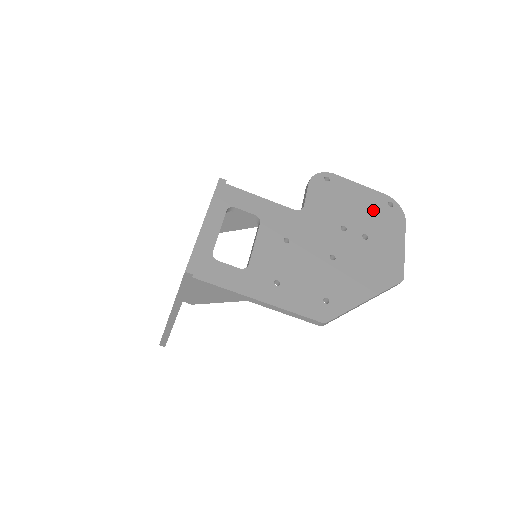
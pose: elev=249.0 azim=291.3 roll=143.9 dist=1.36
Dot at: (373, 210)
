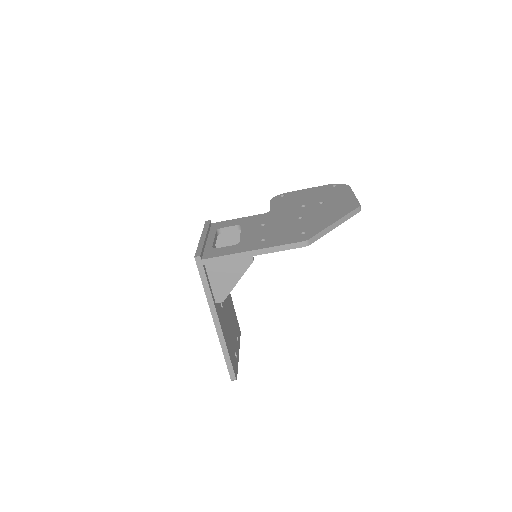
Dot at: (322, 192)
